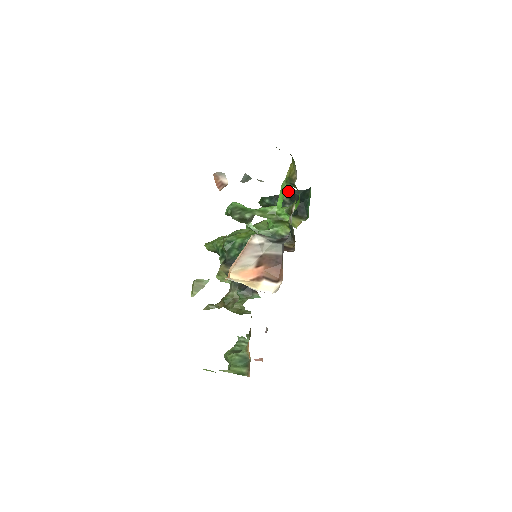
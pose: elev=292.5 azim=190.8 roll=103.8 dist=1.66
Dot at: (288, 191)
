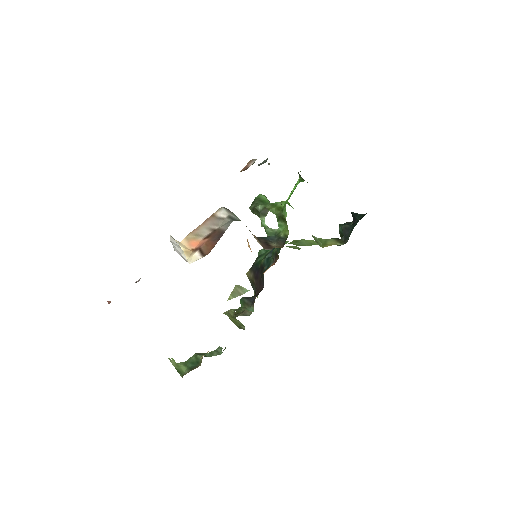
Dot at: (353, 214)
